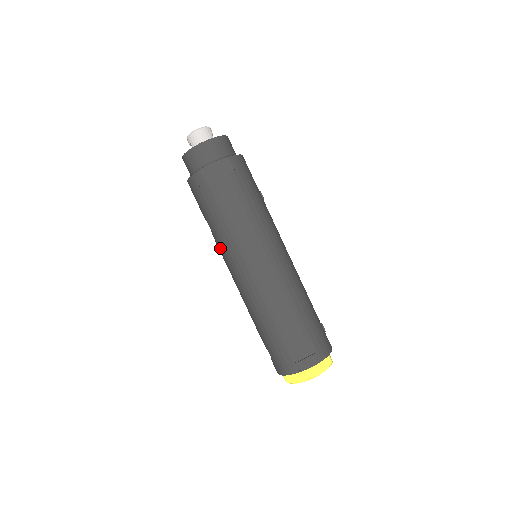
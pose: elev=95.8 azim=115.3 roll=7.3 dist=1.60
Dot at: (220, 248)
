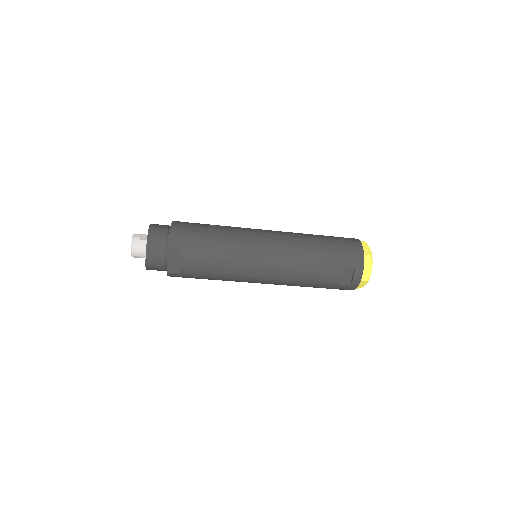
Dot at: occluded
